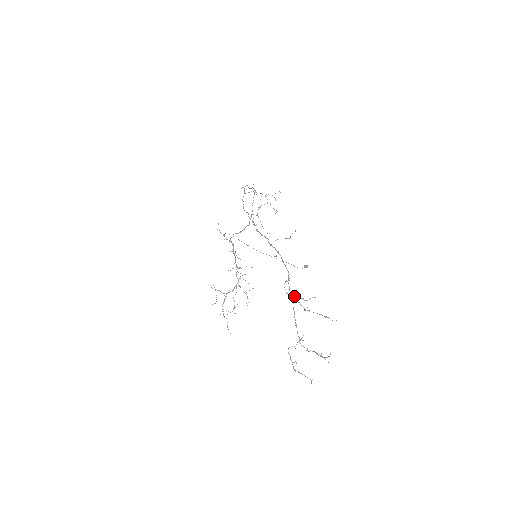
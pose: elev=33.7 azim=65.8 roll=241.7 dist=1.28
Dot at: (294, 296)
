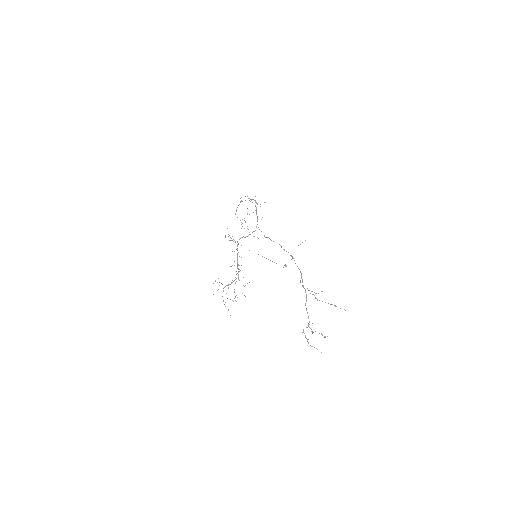
Dot at: (309, 290)
